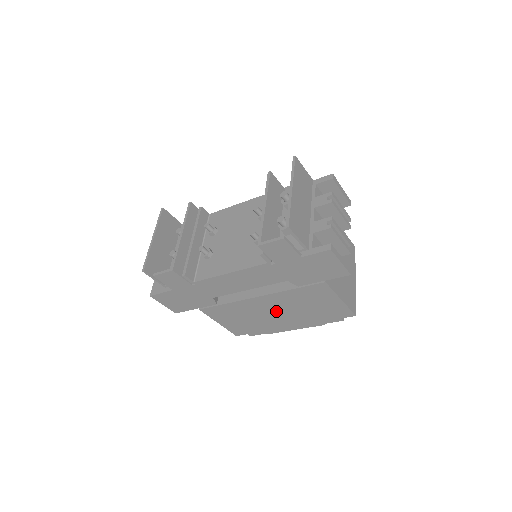
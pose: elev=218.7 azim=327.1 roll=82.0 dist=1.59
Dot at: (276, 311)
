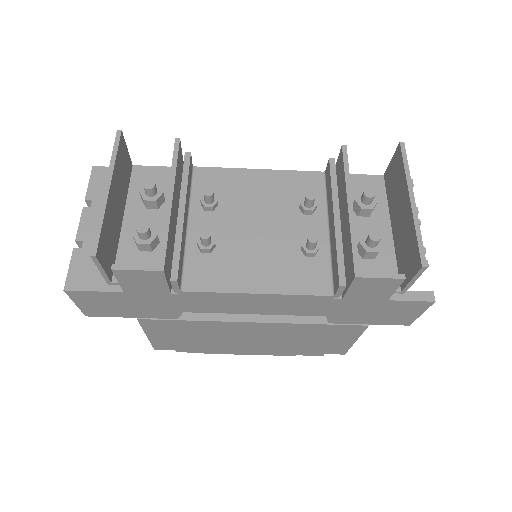
Dot at: (256, 337)
